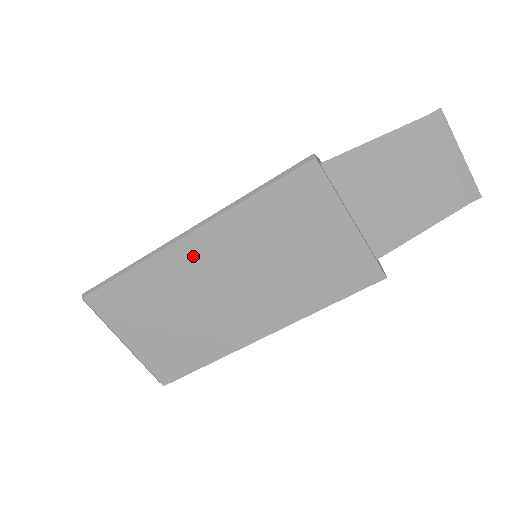
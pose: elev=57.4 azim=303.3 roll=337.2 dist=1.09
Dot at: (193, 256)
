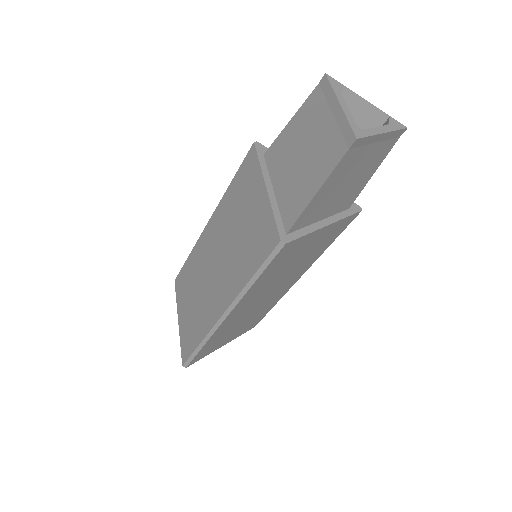
Dot at: (236, 315)
